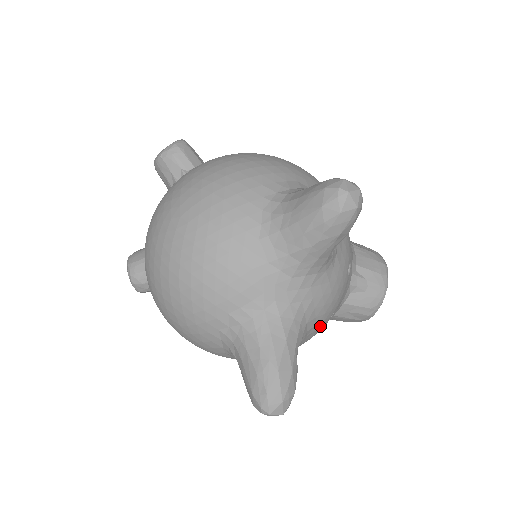
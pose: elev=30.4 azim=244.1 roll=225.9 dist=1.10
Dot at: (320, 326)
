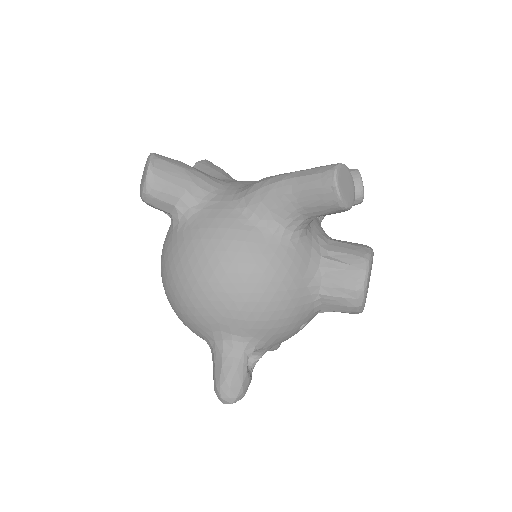
Dot at: occluded
